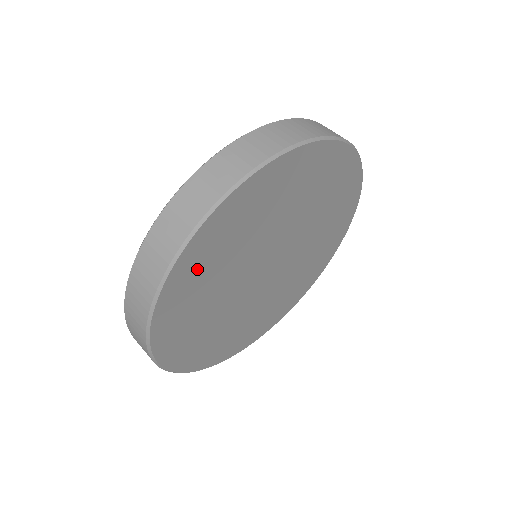
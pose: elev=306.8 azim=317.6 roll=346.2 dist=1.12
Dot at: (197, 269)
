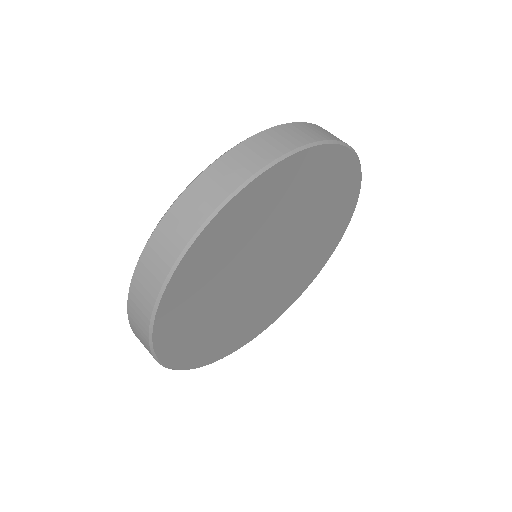
Dot at: (180, 323)
